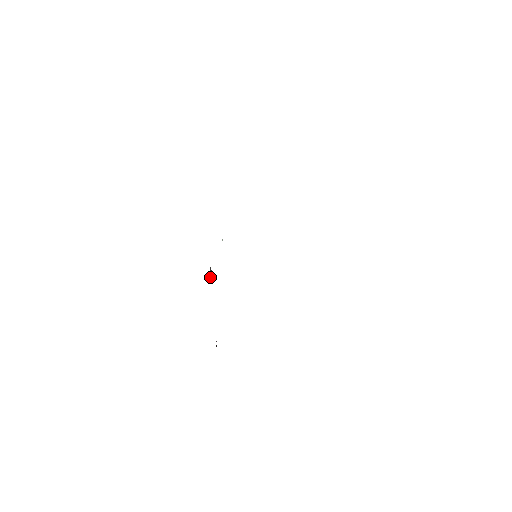
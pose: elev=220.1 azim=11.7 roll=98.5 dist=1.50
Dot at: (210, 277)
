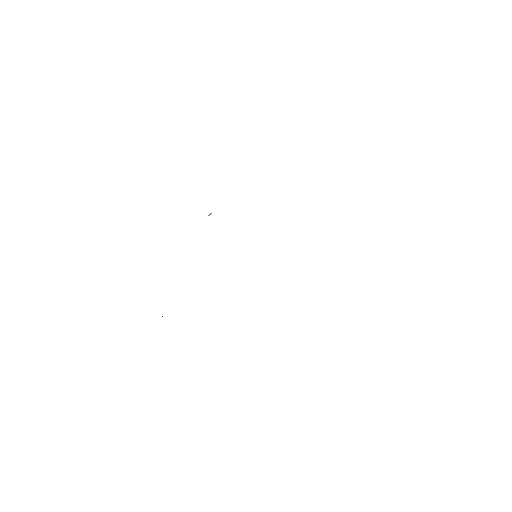
Dot at: occluded
